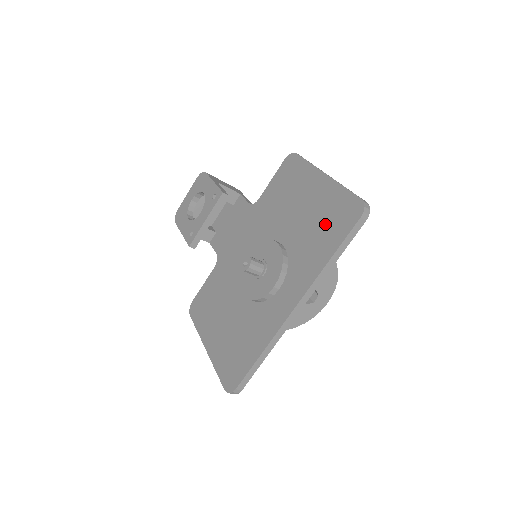
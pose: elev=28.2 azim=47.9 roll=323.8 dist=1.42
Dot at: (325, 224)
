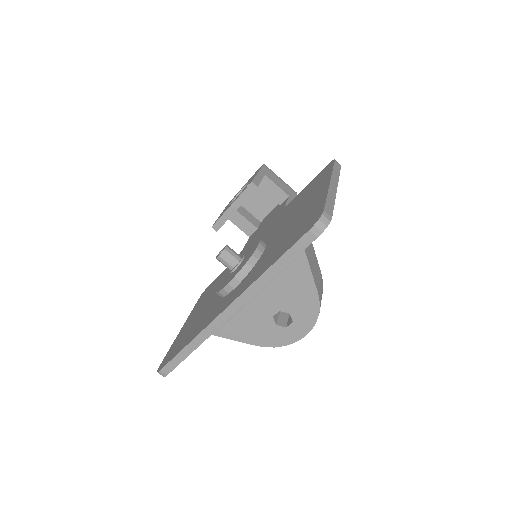
Dot at: (292, 232)
